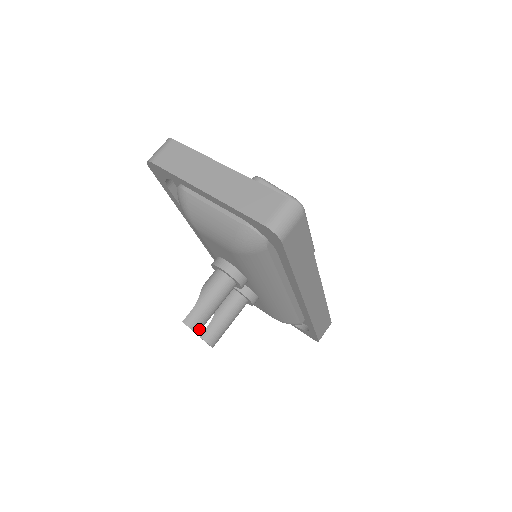
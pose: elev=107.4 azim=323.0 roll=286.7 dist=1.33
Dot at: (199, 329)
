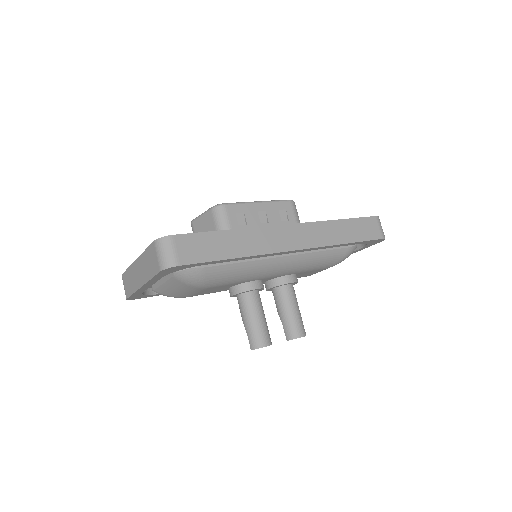
Dot at: (265, 342)
